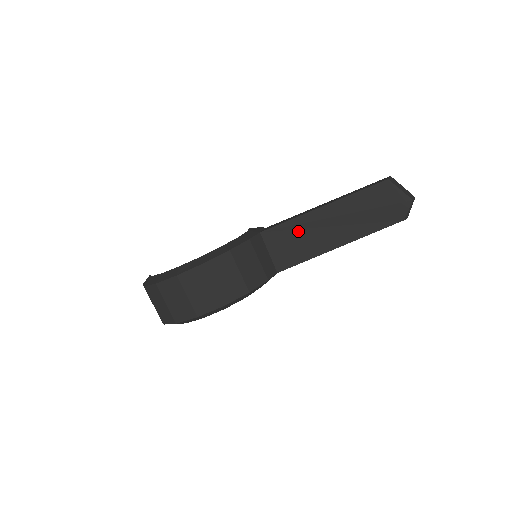
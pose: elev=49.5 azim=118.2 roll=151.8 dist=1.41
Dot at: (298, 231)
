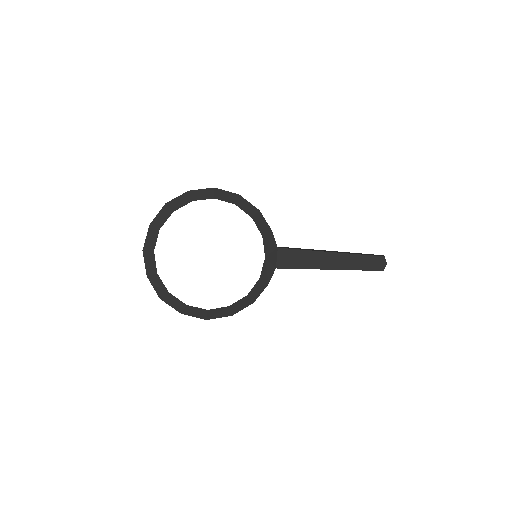
Dot at: occluded
